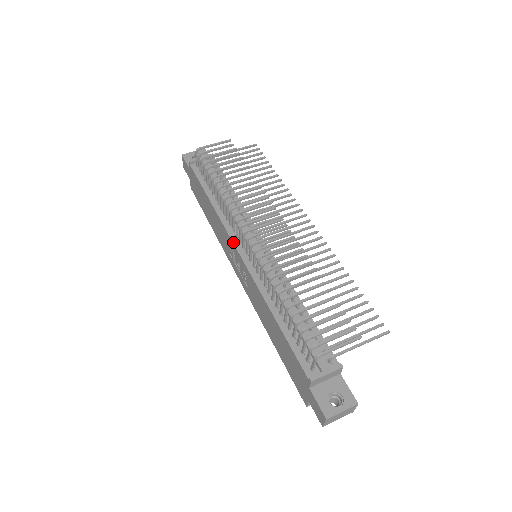
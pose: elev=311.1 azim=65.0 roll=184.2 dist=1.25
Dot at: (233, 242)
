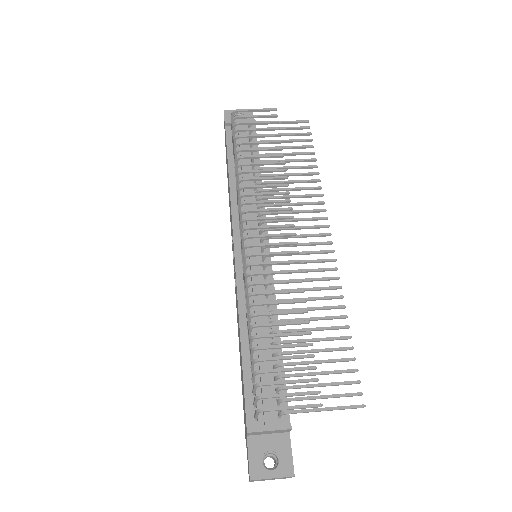
Dot at: (233, 233)
